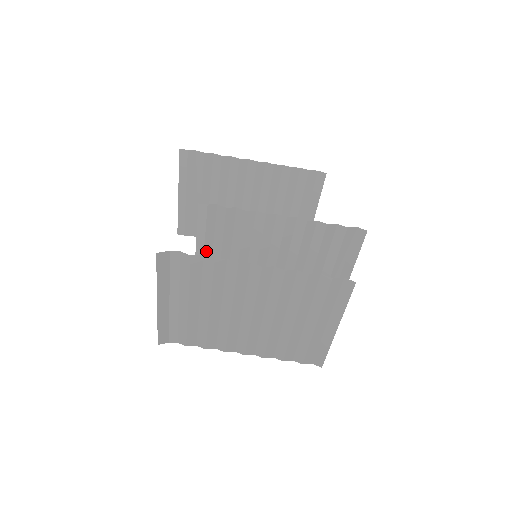
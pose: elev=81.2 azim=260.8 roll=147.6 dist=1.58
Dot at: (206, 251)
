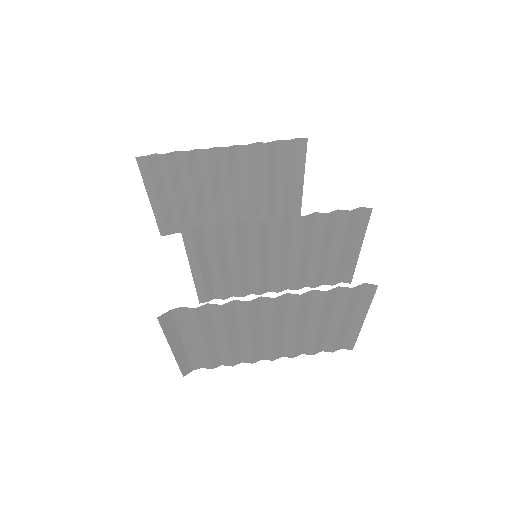
Dot at: (202, 268)
